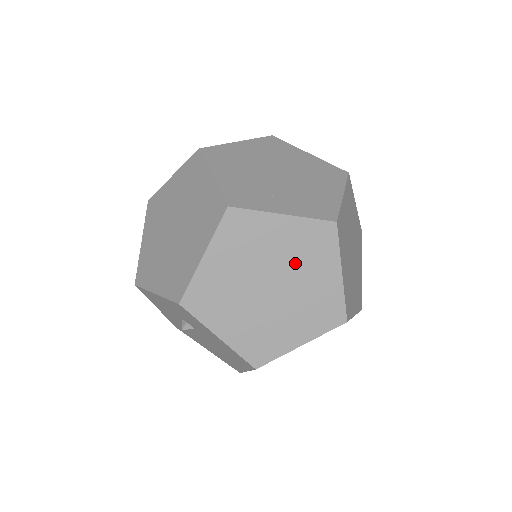
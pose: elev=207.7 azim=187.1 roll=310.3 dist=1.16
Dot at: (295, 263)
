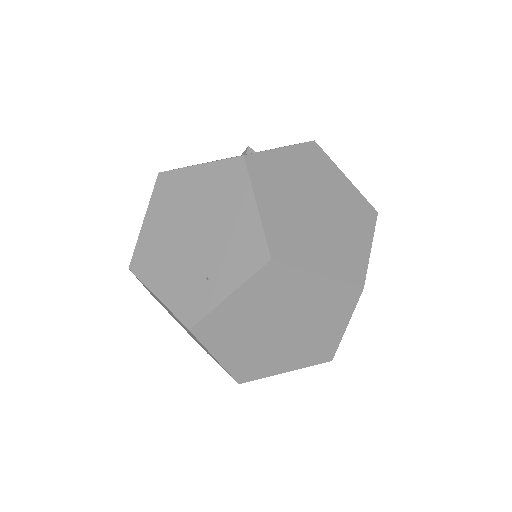
Dot at: (277, 305)
